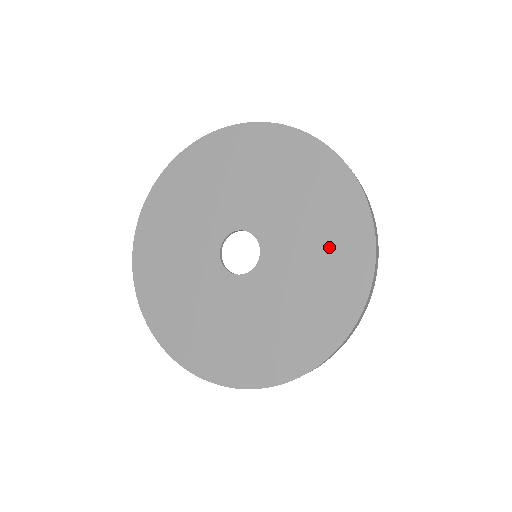
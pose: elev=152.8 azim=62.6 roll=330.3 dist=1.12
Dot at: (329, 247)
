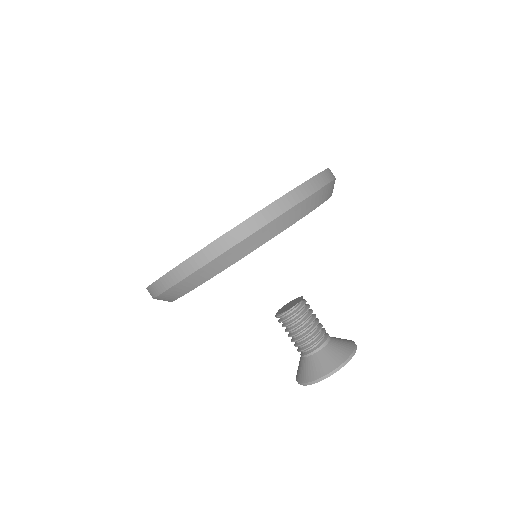
Dot at: occluded
